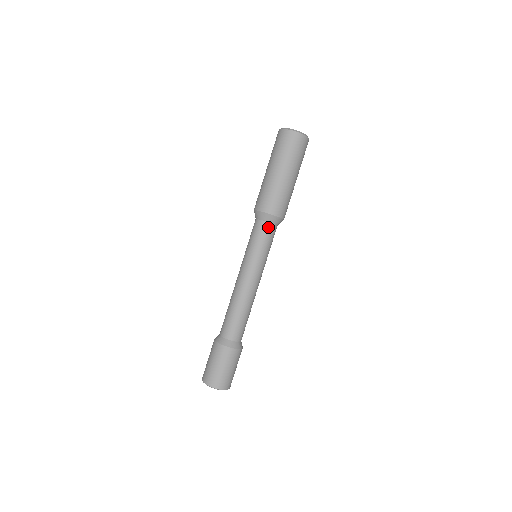
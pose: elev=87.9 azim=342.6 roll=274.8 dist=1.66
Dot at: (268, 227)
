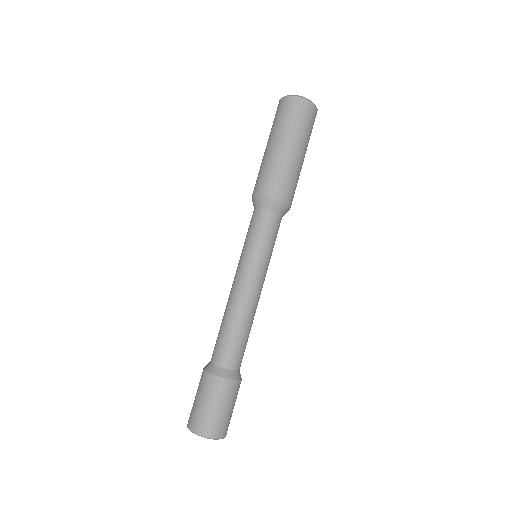
Dot at: (269, 216)
